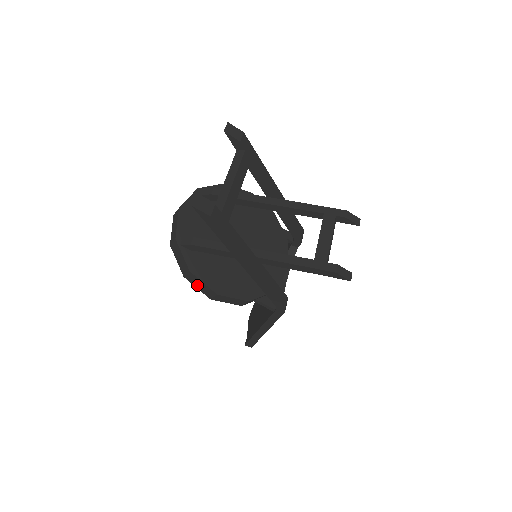
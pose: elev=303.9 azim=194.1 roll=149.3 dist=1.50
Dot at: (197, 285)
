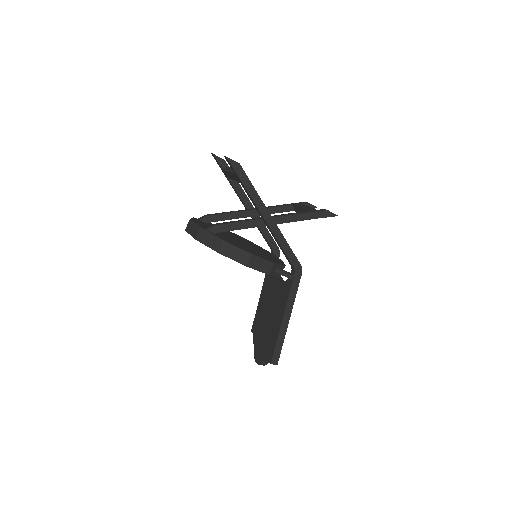
Dot at: (231, 255)
